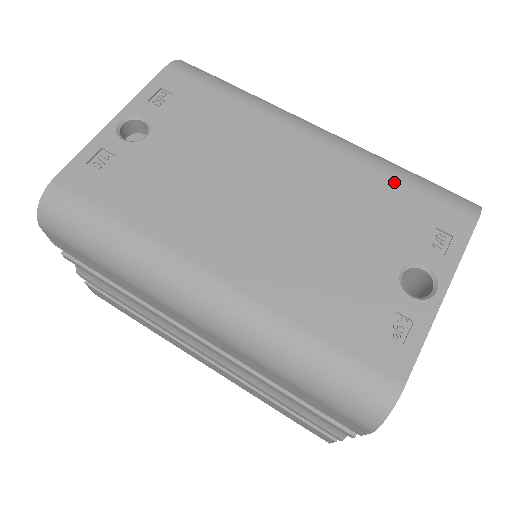
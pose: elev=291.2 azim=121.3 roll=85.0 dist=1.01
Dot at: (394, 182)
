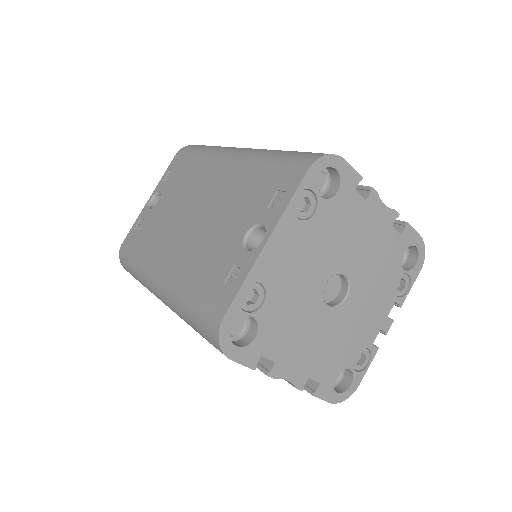
Dot at: (262, 167)
